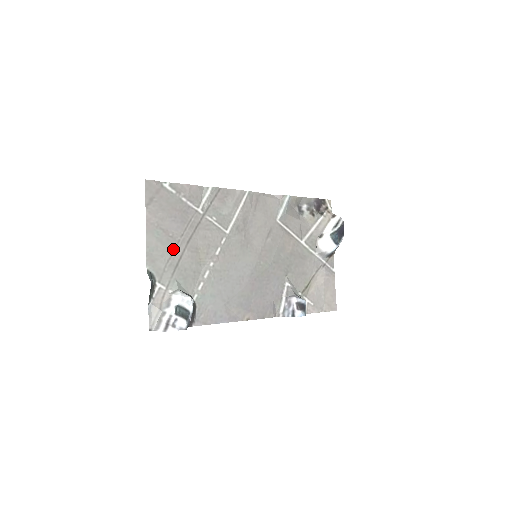
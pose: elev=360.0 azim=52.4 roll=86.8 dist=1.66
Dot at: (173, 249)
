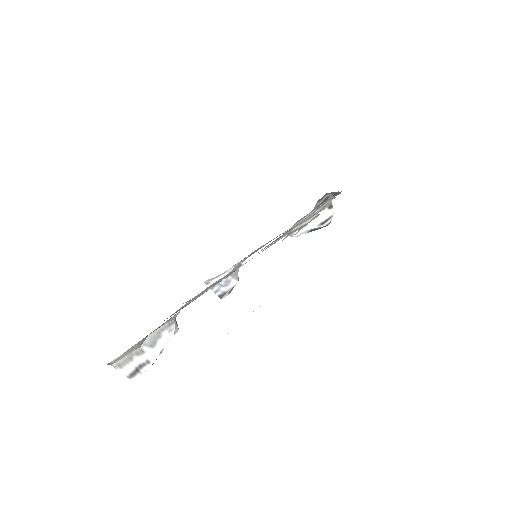
Dot at: occluded
